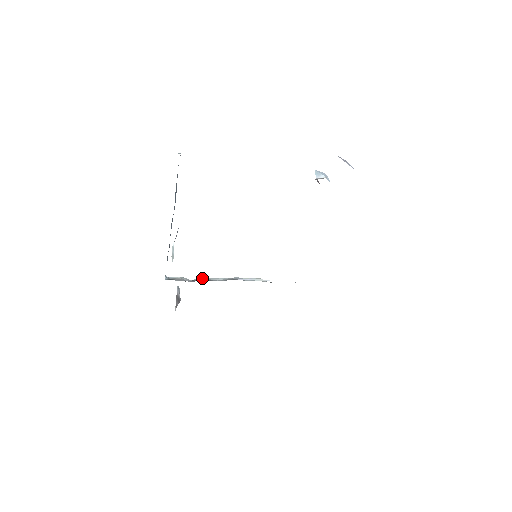
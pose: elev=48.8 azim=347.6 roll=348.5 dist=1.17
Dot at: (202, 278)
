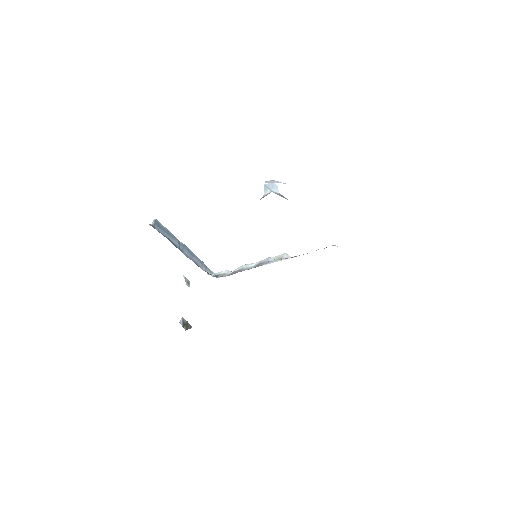
Dot at: (240, 268)
